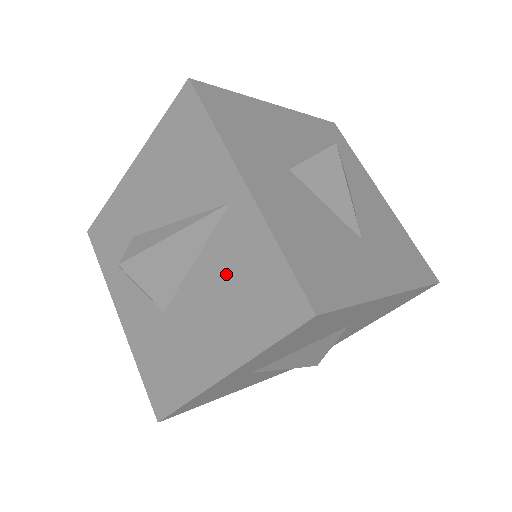
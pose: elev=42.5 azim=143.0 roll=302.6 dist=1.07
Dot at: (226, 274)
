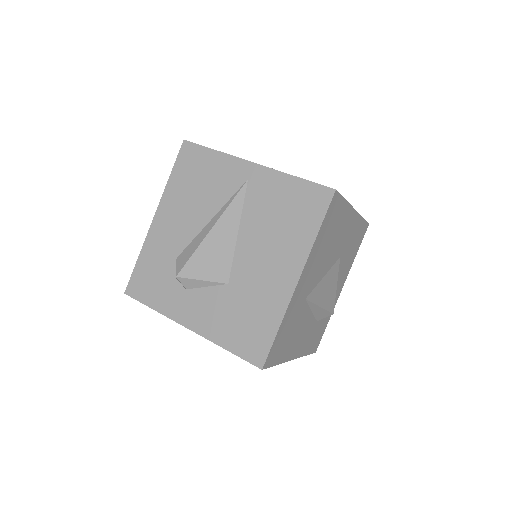
Dot at: (266, 218)
